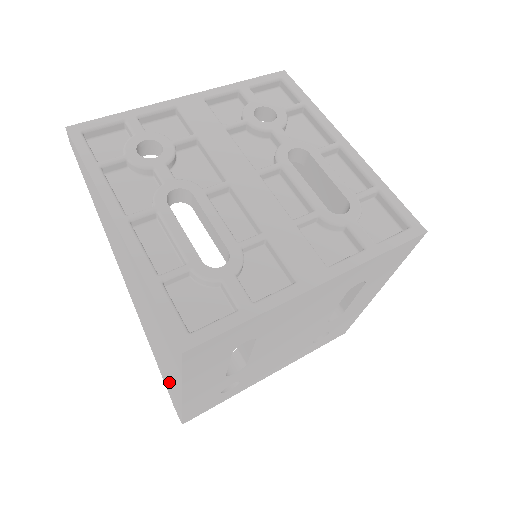
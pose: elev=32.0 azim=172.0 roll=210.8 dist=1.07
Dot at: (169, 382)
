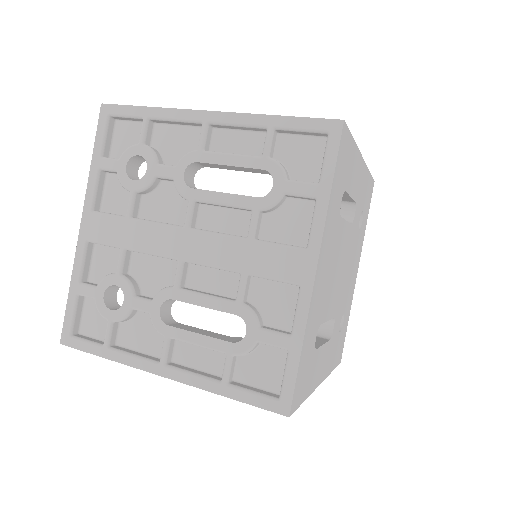
Dot at: occluded
